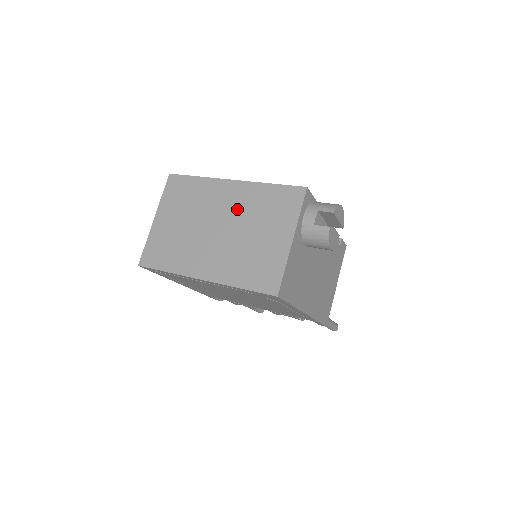
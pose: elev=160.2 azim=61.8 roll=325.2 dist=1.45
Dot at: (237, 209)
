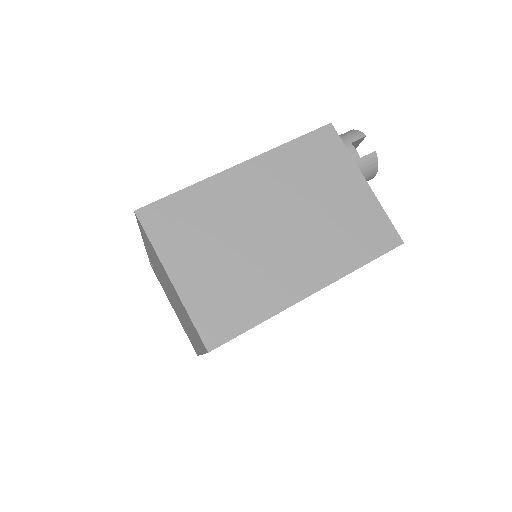
Dot at: (278, 191)
